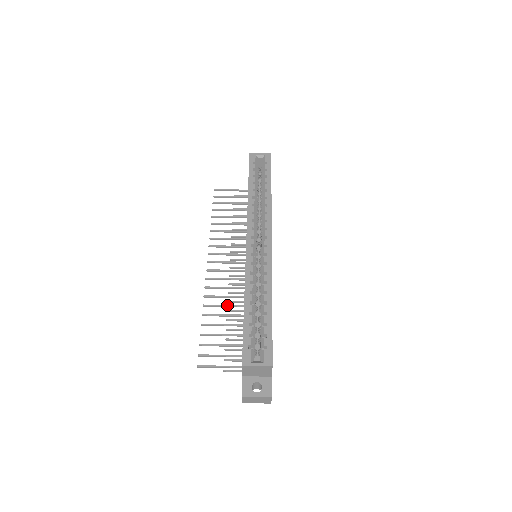
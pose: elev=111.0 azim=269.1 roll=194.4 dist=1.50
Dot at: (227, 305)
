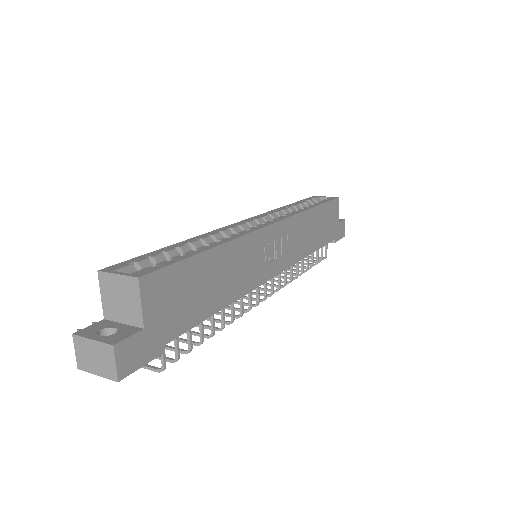
Dot at: occluded
